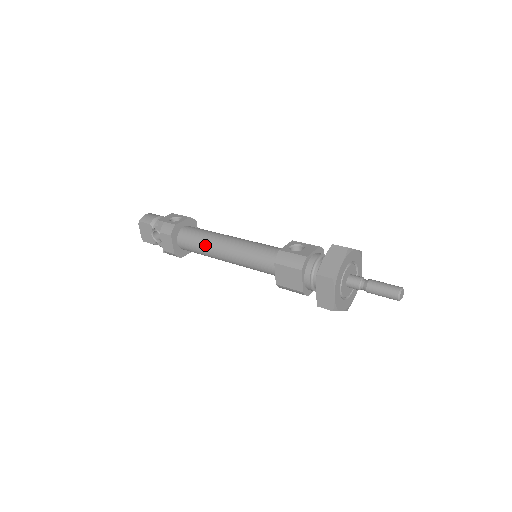
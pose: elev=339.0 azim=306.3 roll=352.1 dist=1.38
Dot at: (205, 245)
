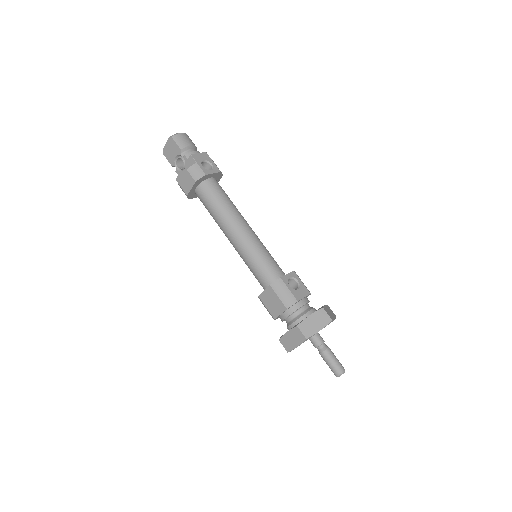
Dot at: (220, 214)
